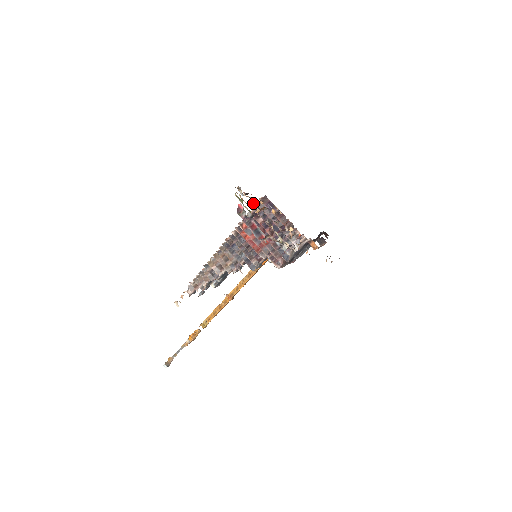
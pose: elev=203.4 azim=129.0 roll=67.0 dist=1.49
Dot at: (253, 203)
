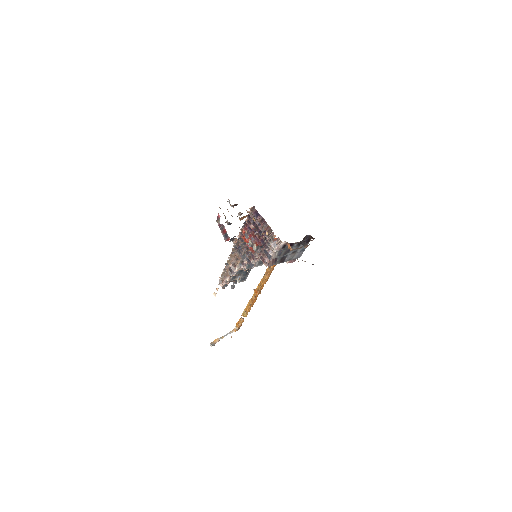
Dot at: occluded
